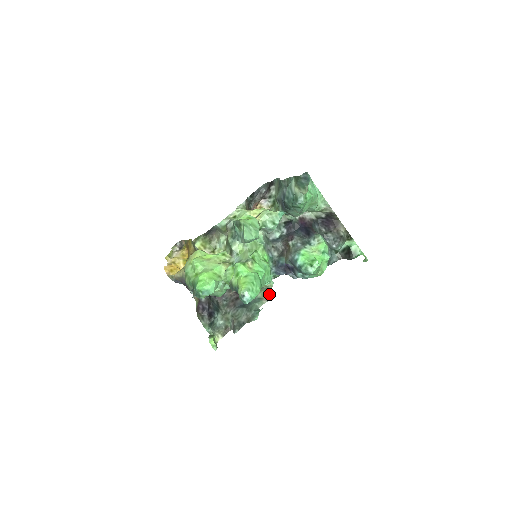
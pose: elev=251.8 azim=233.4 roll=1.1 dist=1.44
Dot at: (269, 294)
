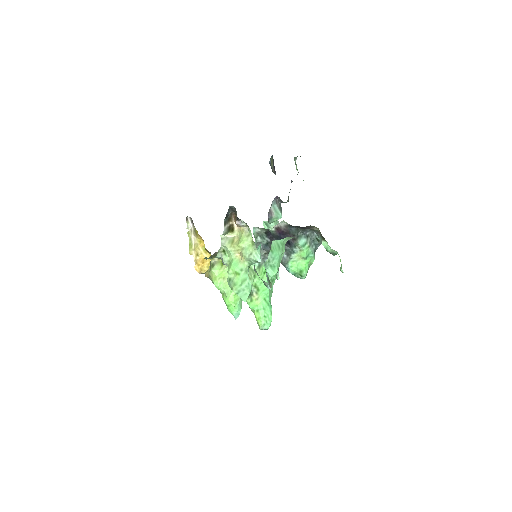
Dot at: occluded
